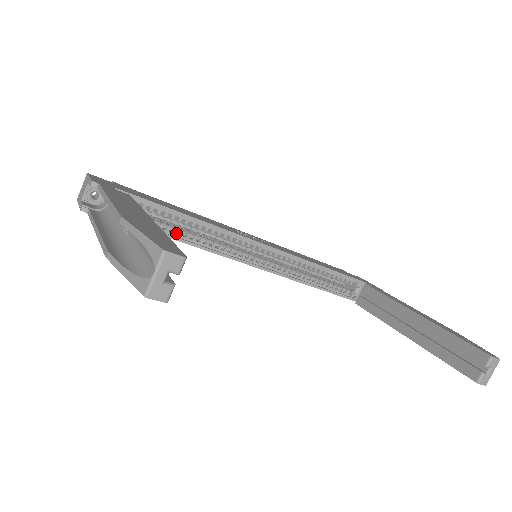
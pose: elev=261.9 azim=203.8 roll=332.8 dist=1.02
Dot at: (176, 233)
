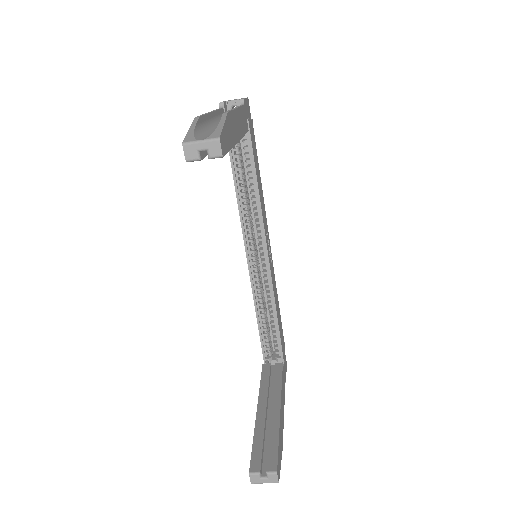
Dot at: (240, 184)
